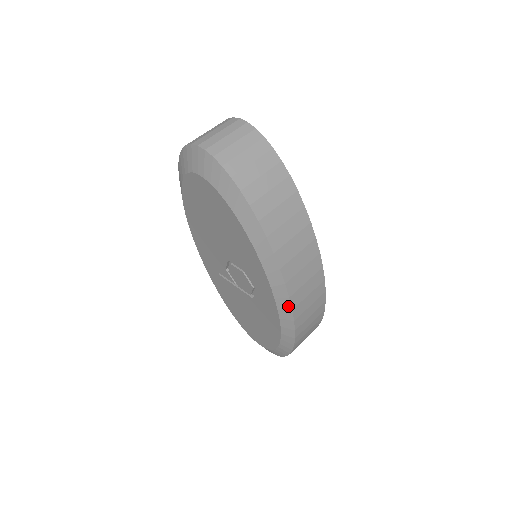
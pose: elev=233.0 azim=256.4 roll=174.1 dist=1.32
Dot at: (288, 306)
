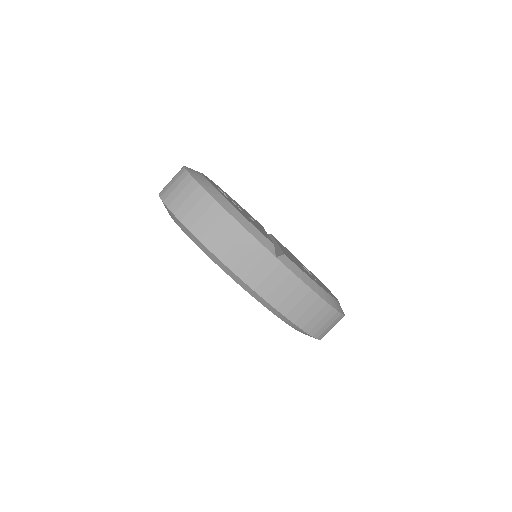
Dot at: (249, 288)
